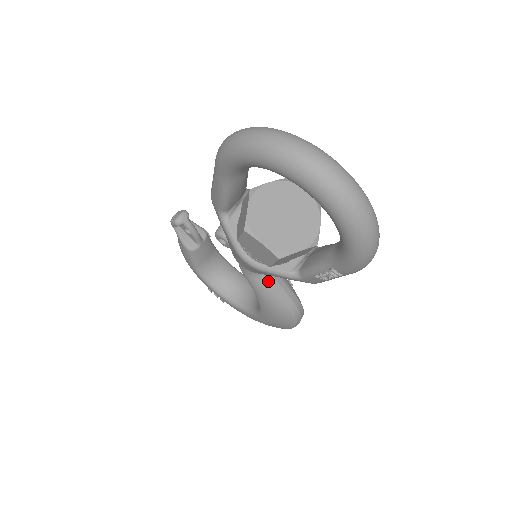
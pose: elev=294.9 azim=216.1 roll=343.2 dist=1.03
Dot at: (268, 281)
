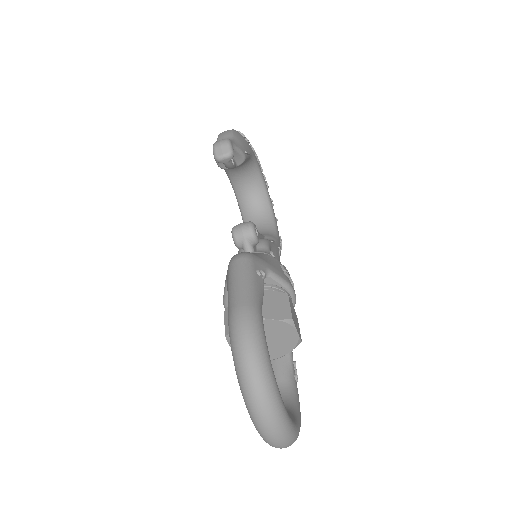
Dot at: occluded
